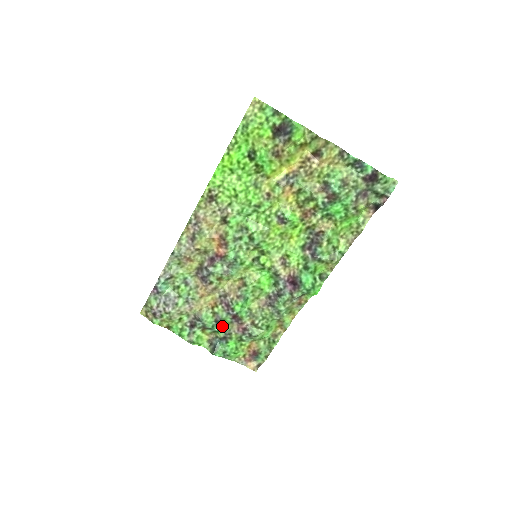
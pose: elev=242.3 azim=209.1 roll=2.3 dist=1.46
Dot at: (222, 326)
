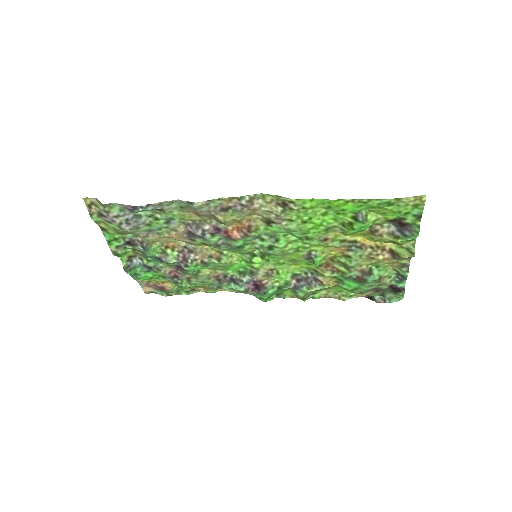
Dot at: (158, 261)
